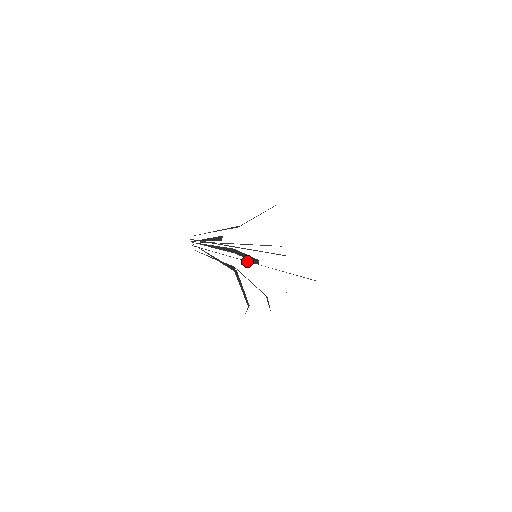
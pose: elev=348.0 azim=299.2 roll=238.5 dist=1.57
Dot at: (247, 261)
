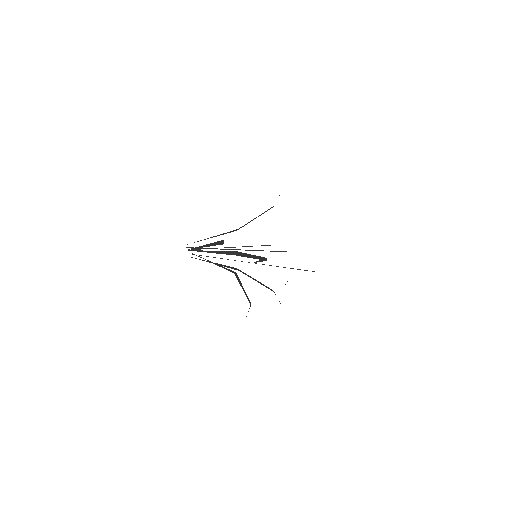
Dot at: occluded
